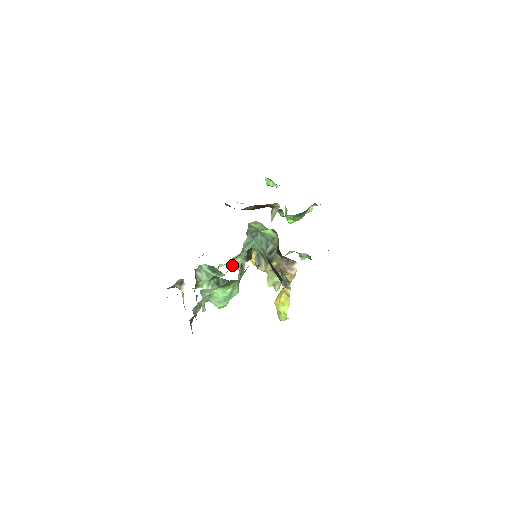
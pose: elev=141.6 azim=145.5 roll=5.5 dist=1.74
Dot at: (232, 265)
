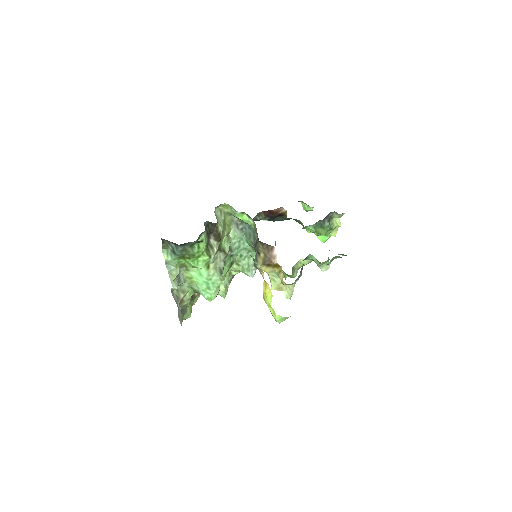
Dot at: (240, 270)
